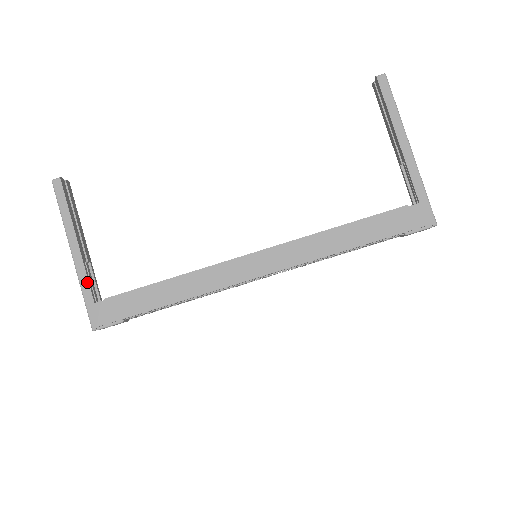
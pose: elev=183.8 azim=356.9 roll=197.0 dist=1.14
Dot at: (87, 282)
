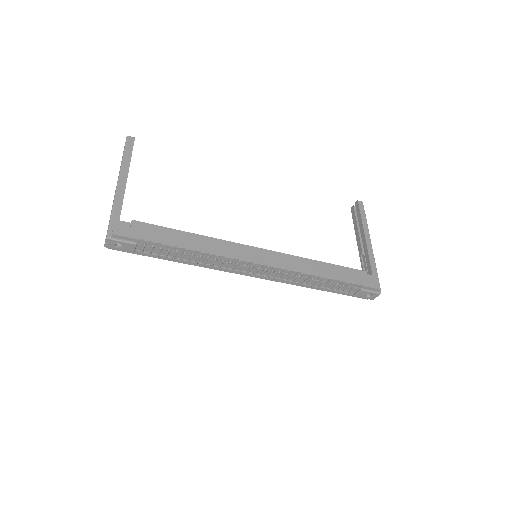
Dot at: (121, 204)
